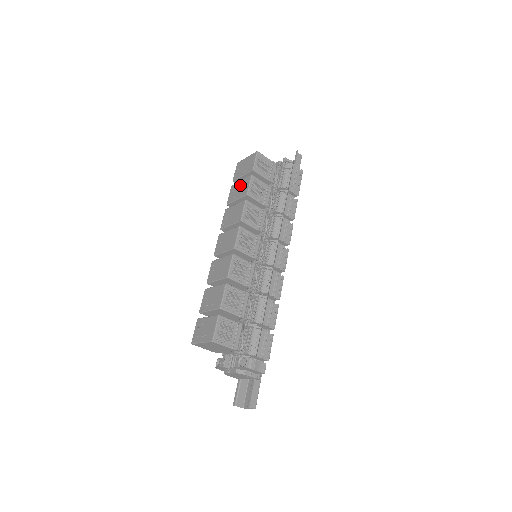
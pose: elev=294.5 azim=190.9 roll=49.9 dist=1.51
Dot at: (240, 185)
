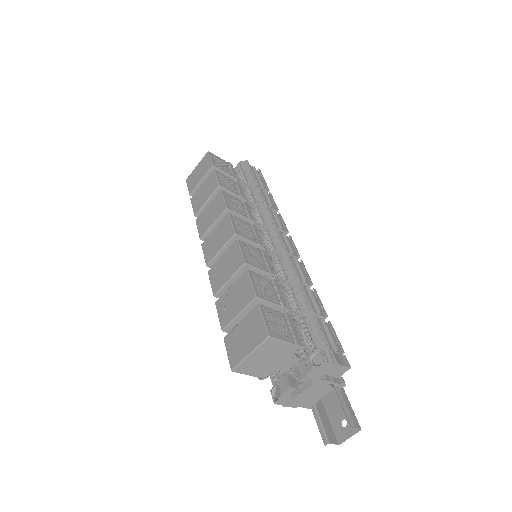
Dot at: (203, 188)
